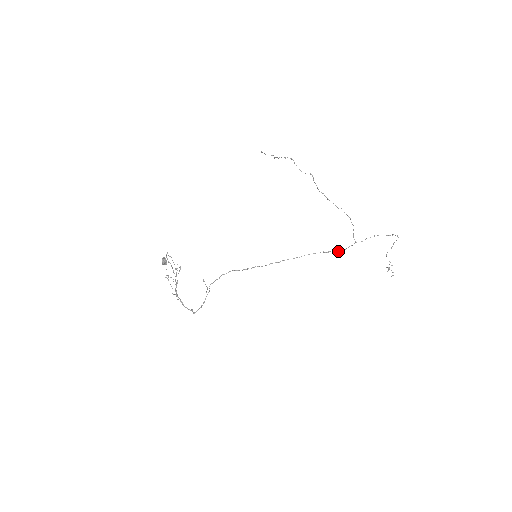
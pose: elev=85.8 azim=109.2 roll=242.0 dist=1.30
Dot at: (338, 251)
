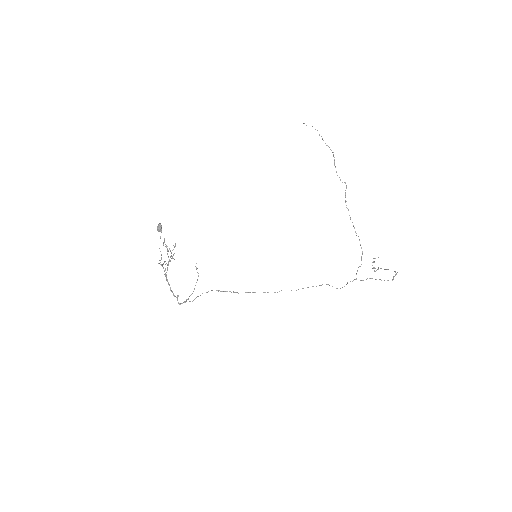
Dot at: (336, 288)
